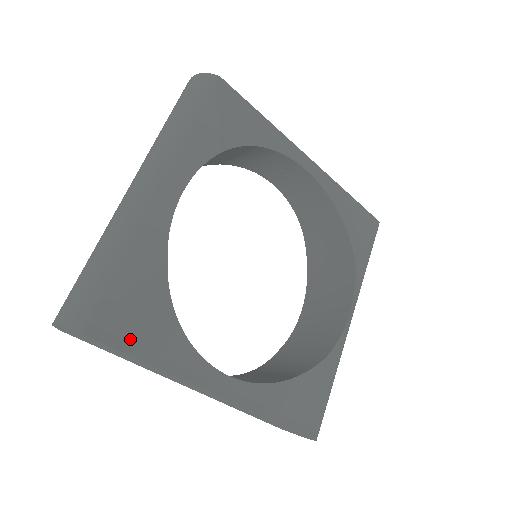
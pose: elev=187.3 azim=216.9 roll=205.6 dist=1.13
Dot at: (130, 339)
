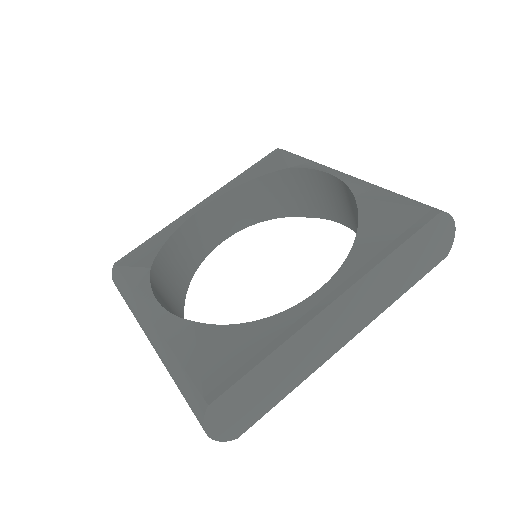
Dot at: (236, 368)
